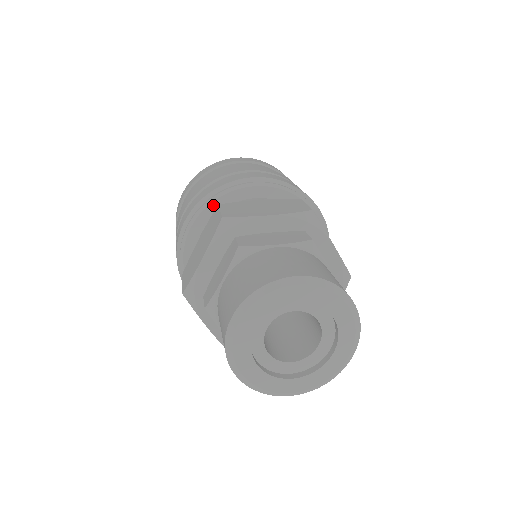
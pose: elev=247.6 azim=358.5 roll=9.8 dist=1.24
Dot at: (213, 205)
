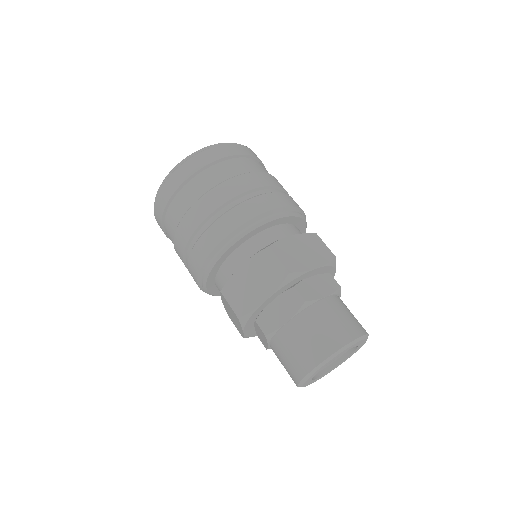
Dot at: (251, 233)
